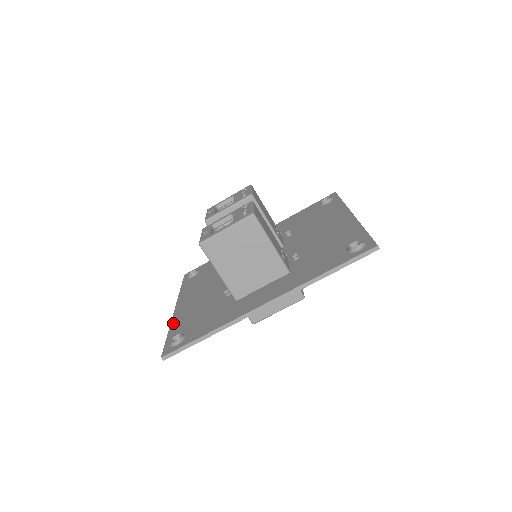
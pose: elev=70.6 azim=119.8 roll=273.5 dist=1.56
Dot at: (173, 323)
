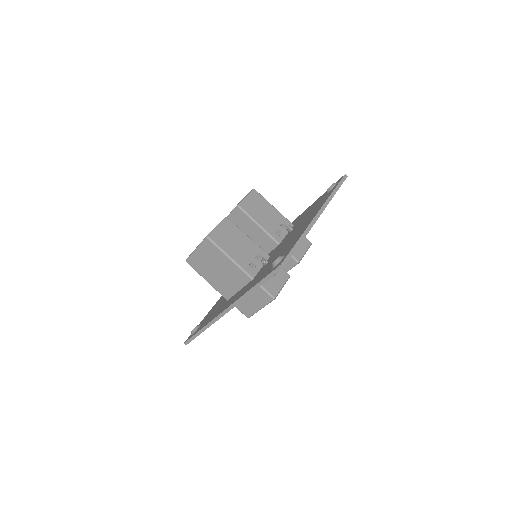
Dot at: occluded
